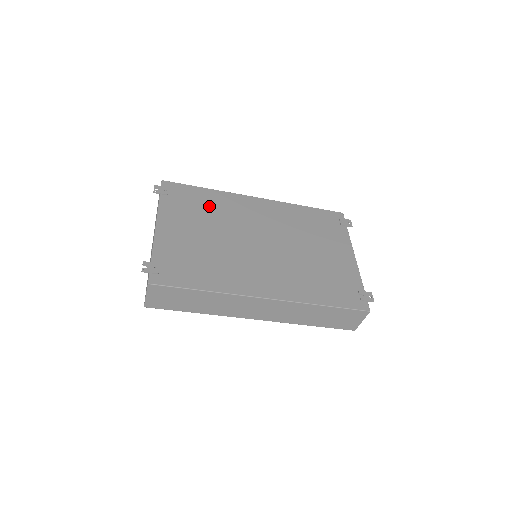
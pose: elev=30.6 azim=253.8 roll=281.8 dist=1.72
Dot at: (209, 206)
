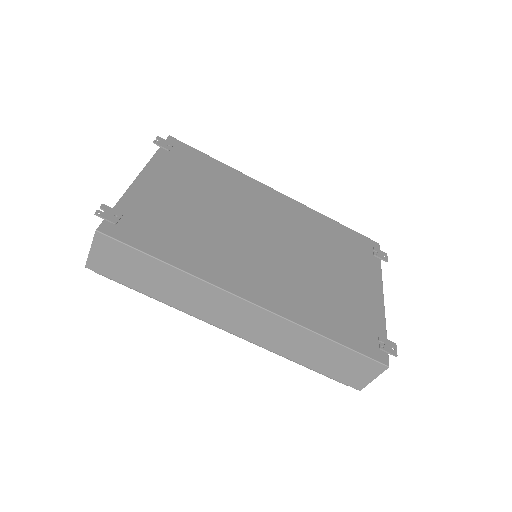
Dot at: (216, 179)
